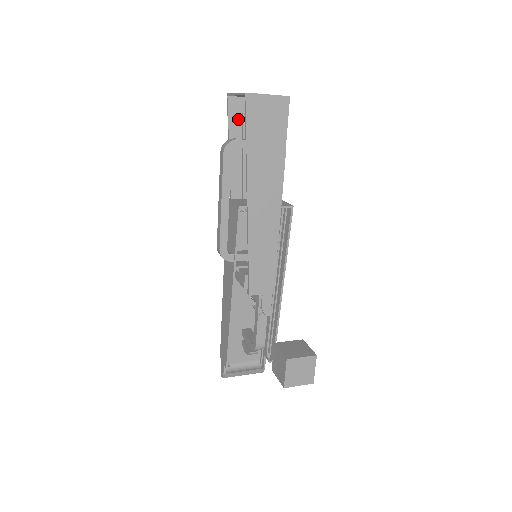
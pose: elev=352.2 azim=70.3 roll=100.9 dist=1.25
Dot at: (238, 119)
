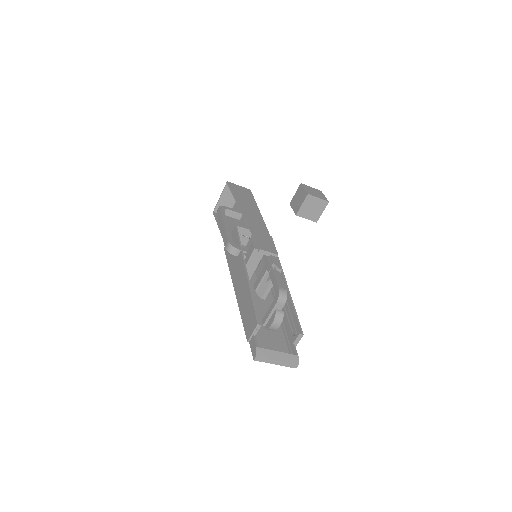
Dot at: occluded
